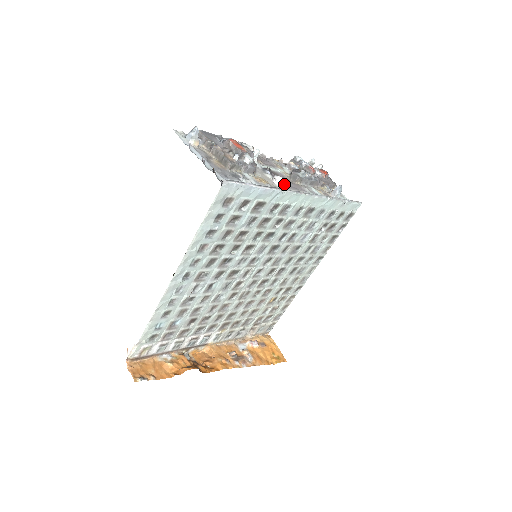
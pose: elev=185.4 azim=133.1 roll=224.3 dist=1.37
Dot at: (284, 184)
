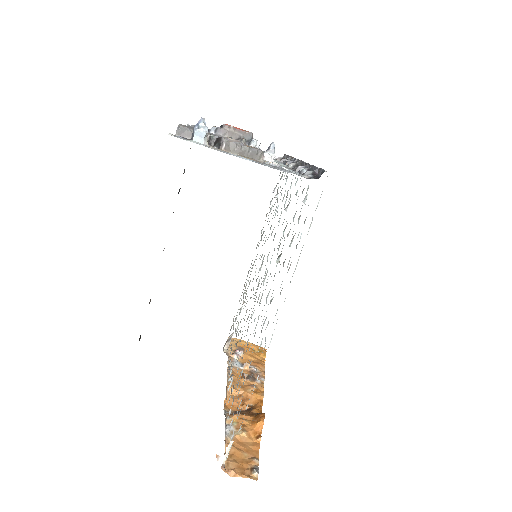
Dot at: occluded
